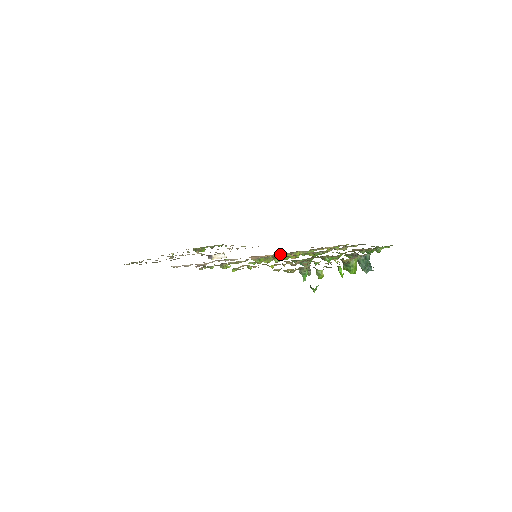
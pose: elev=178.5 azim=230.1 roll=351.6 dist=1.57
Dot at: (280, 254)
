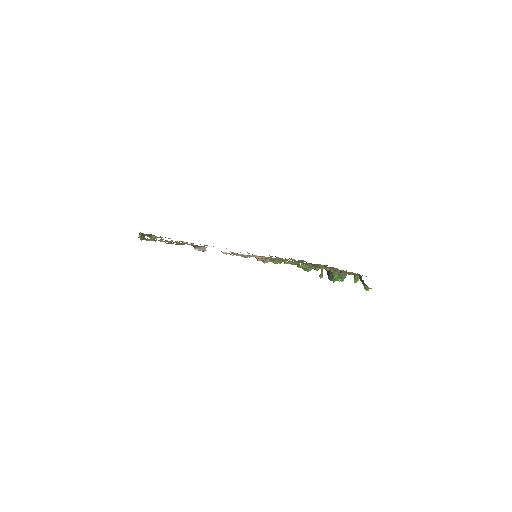
Dot at: occluded
